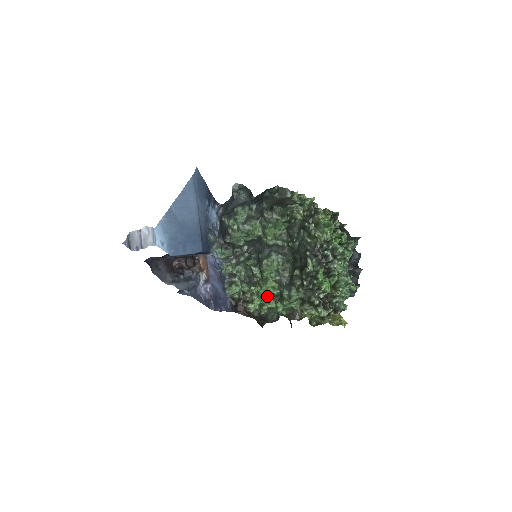
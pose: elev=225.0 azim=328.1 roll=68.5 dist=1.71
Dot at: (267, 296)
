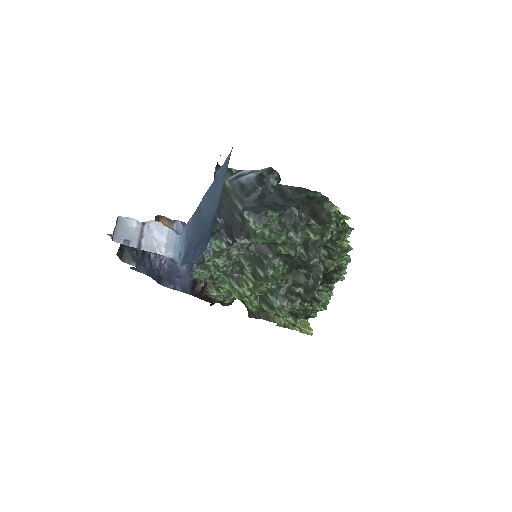
Dot at: occluded
